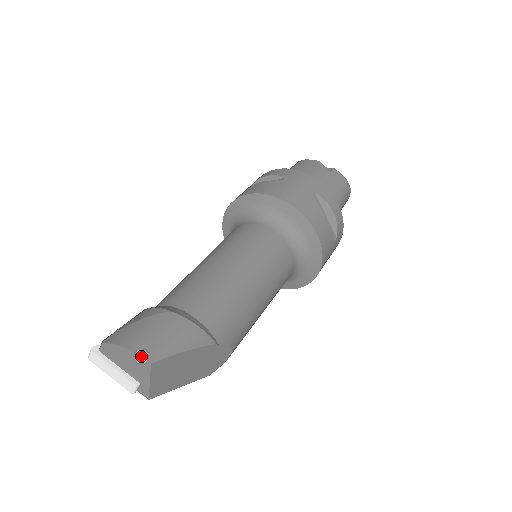
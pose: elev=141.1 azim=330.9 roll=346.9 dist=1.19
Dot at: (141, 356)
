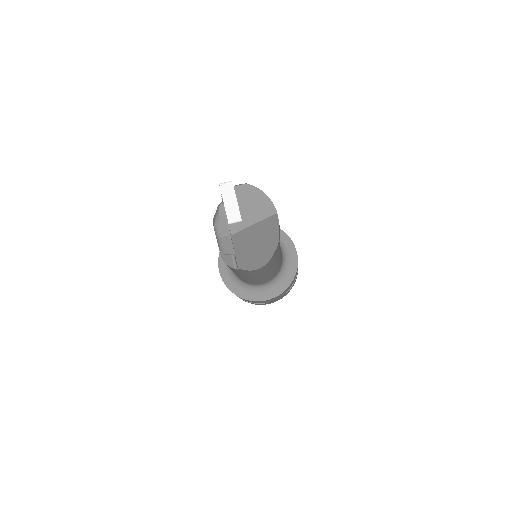
Dot at: occluded
